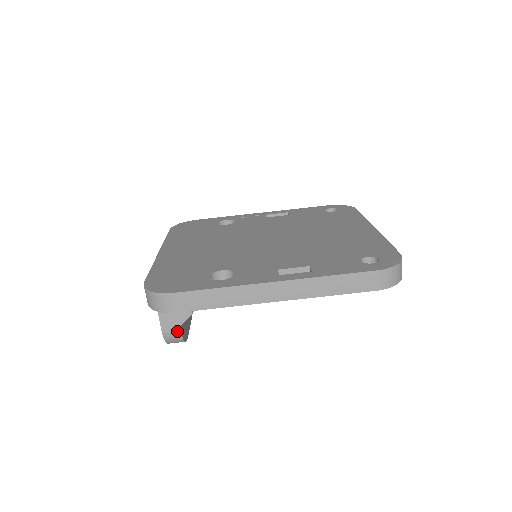
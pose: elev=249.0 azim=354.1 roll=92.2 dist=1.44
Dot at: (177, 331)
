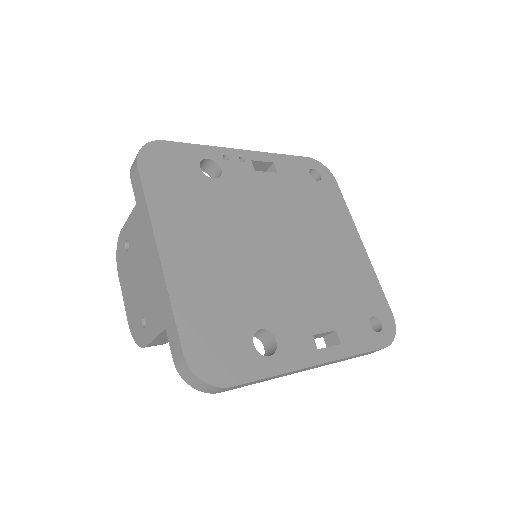
Dot at: (162, 344)
